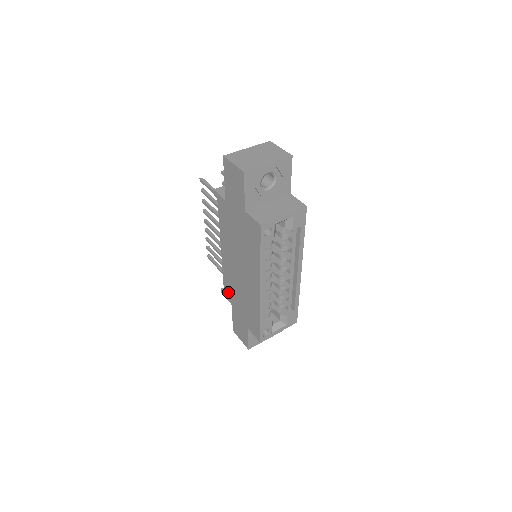
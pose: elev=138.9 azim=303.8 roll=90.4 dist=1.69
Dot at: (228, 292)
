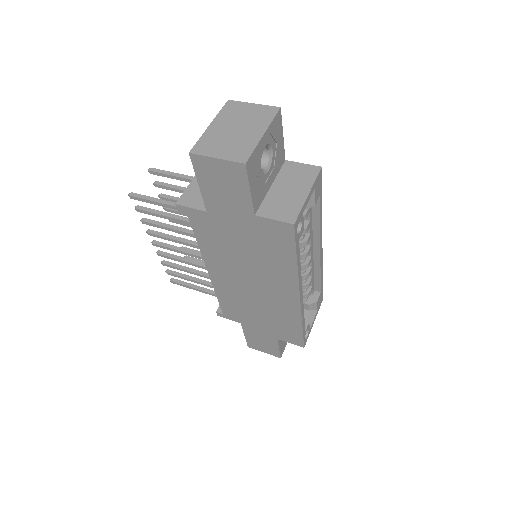
Dot at: (231, 313)
